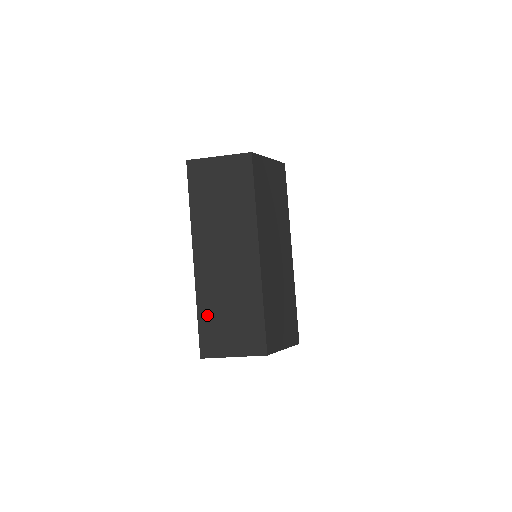
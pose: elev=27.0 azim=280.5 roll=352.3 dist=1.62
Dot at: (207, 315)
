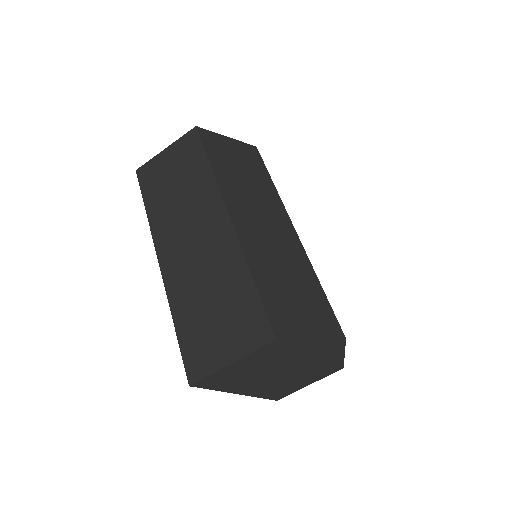
Dot at: (186, 321)
